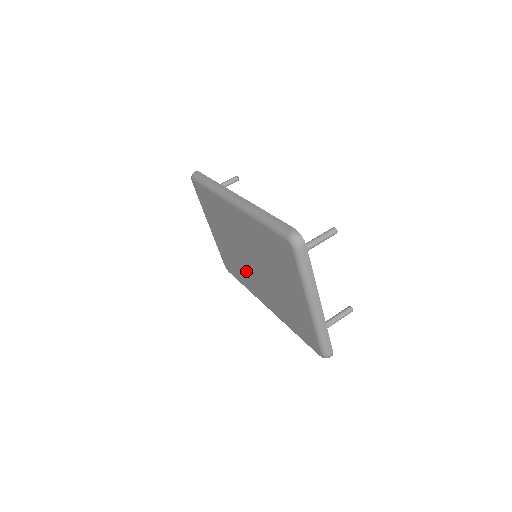
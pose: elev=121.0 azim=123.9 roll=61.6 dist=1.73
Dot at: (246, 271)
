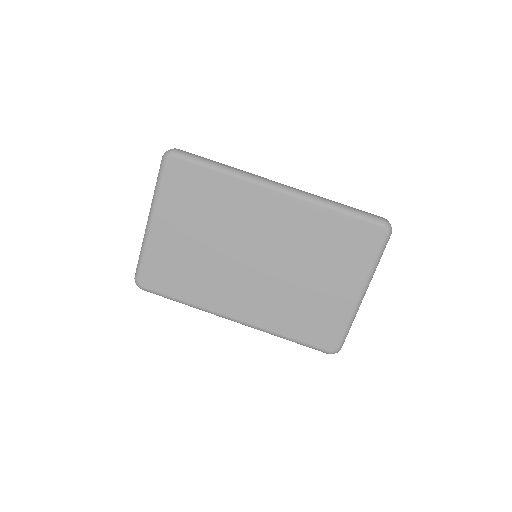
Dot at: (221, 277)
